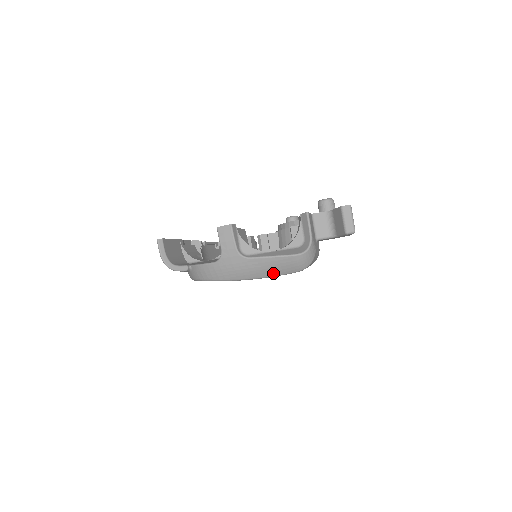
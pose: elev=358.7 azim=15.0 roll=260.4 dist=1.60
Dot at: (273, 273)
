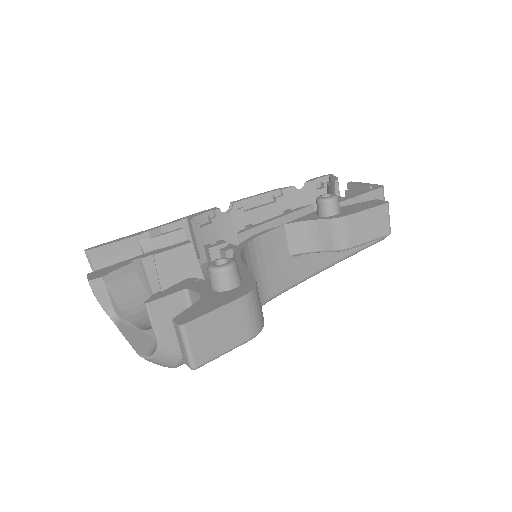
Dot at: occluded
